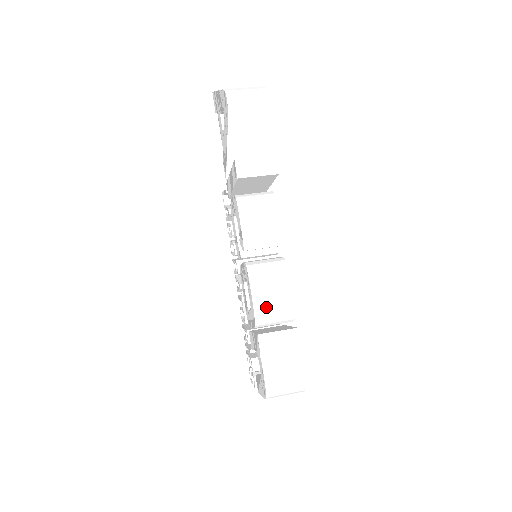
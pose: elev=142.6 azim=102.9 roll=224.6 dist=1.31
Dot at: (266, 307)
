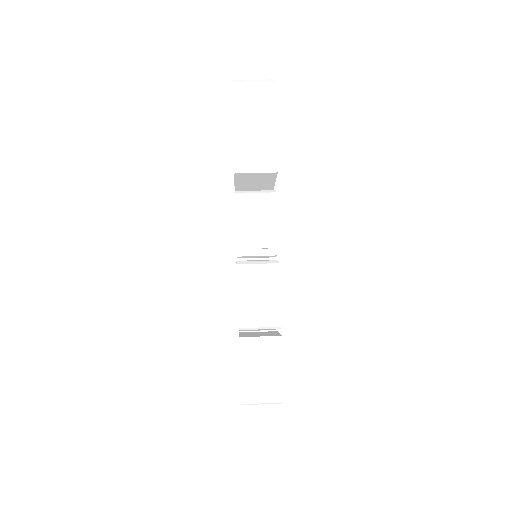
Dot at: (251, 310)
